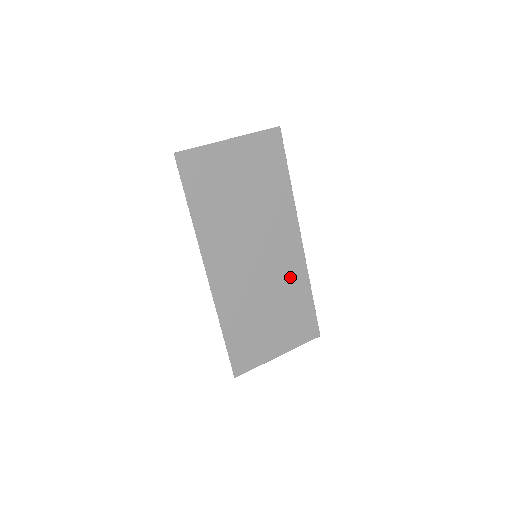
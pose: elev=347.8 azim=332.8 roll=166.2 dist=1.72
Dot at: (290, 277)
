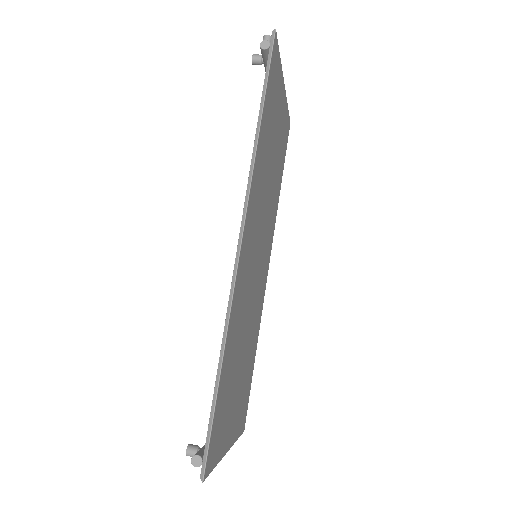
Dot at: (257, 314)
